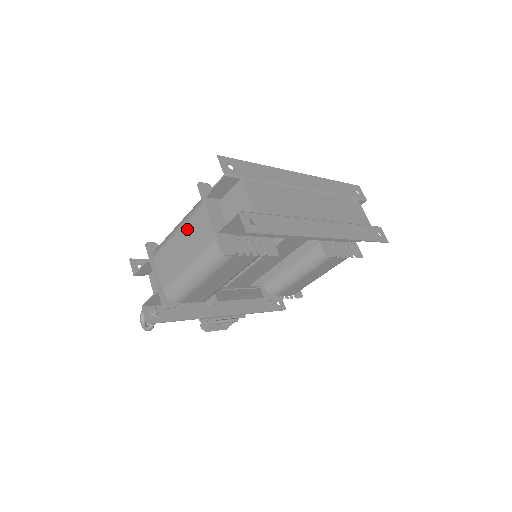
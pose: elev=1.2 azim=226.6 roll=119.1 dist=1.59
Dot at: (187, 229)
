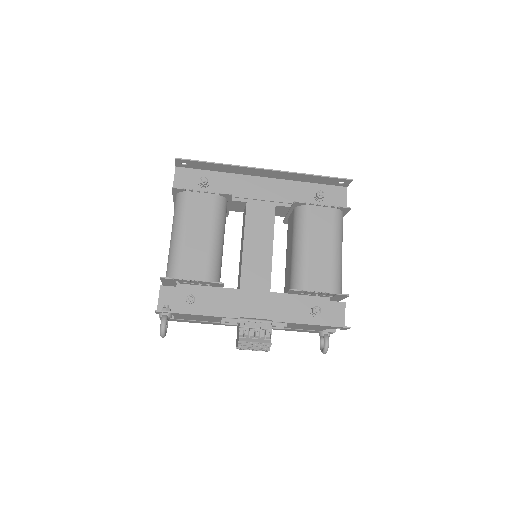
Dot at: occluded
